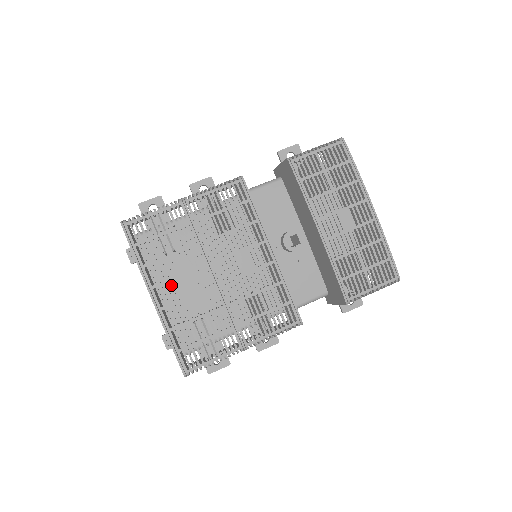
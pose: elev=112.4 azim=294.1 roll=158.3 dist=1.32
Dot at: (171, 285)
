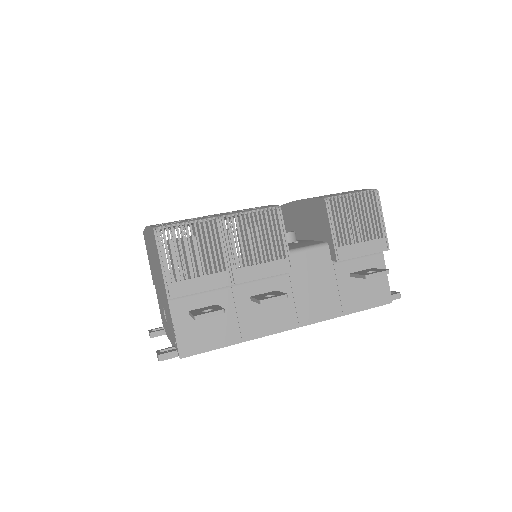
Dot at: occluded
